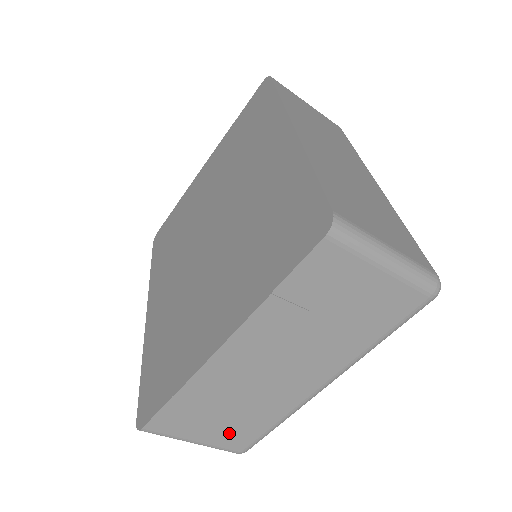
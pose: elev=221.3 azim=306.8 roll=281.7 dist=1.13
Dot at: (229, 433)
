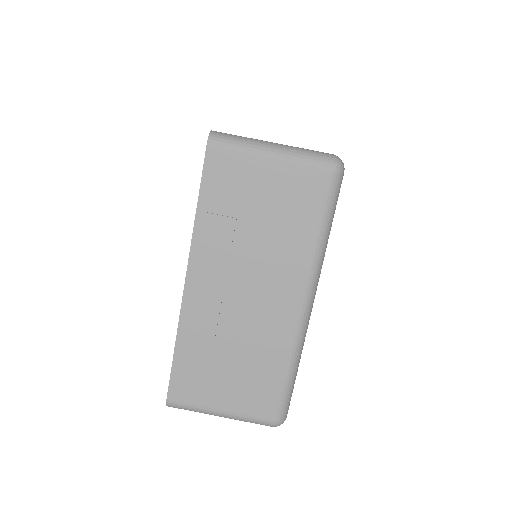
Dot at: (247, 392)
